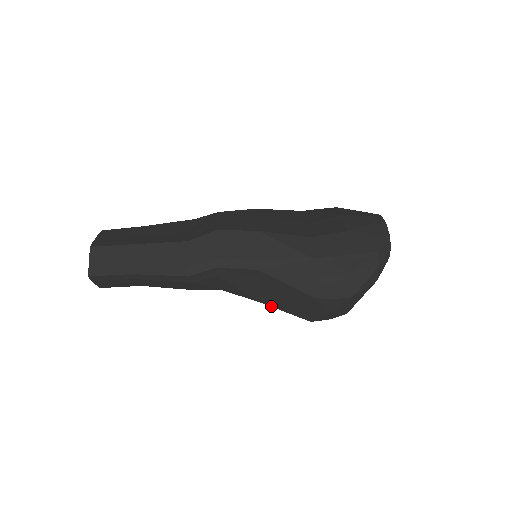
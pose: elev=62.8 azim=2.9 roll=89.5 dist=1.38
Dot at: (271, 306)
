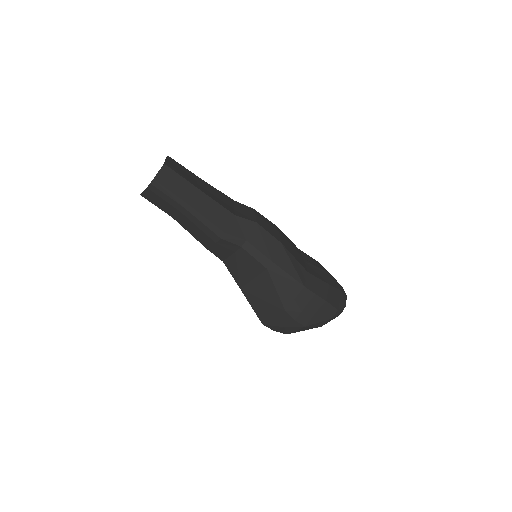
Dot at: (245, 296)
